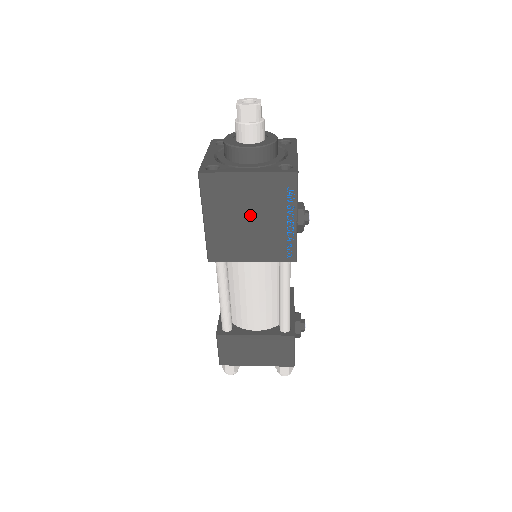
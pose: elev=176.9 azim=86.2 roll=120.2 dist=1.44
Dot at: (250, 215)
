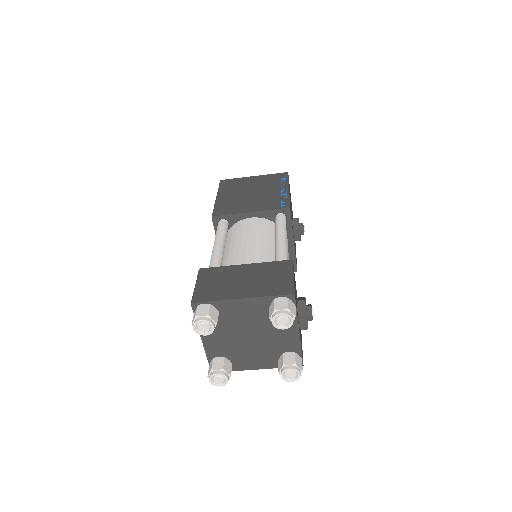
Dot at: (253, 191)
